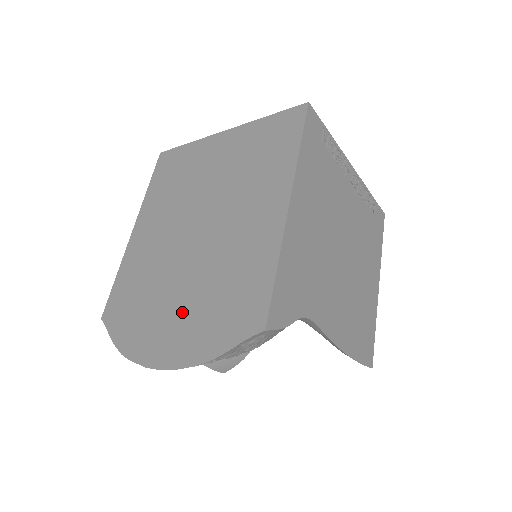
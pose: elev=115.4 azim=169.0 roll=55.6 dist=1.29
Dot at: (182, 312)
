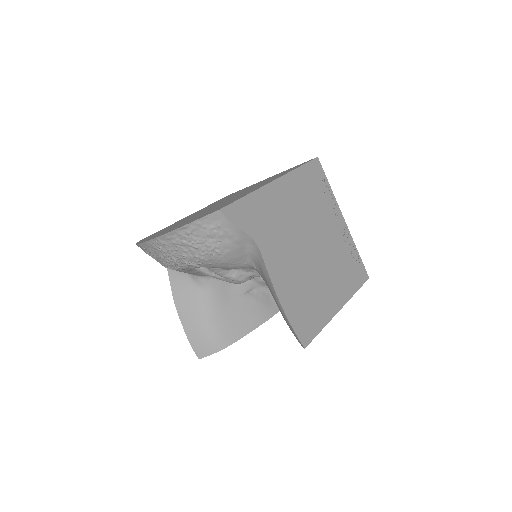
Dot at: occluded
